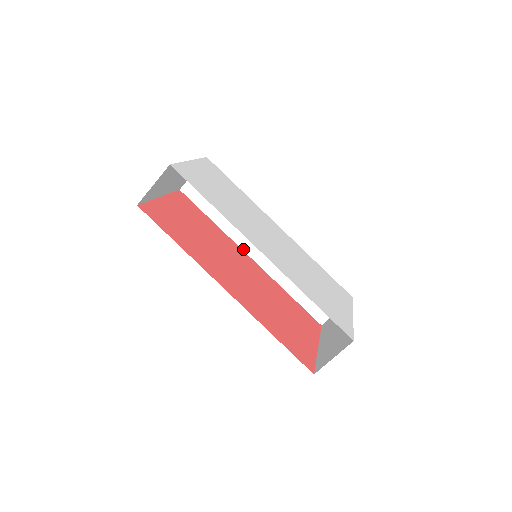
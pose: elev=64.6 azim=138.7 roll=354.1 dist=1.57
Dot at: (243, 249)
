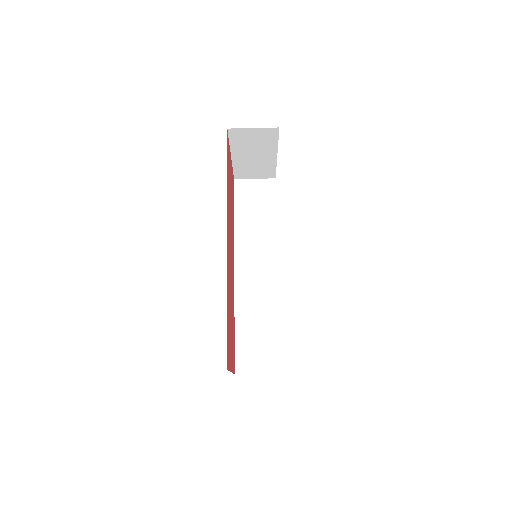
Dot at: (235, 259)
